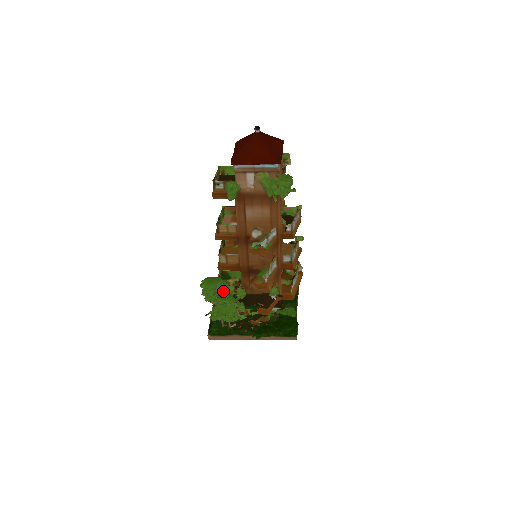
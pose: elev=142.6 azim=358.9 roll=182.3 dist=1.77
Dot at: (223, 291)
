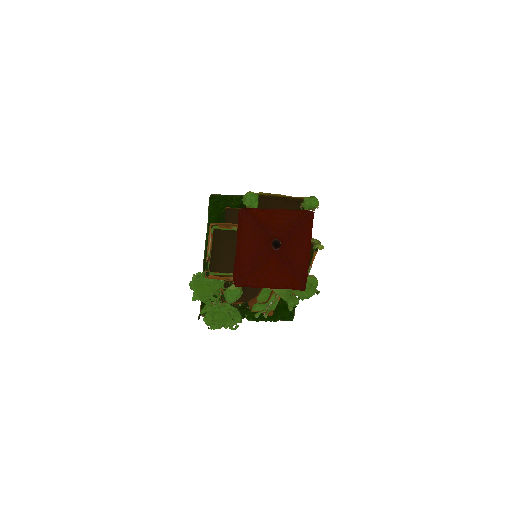
Dot at: (216, 293)
